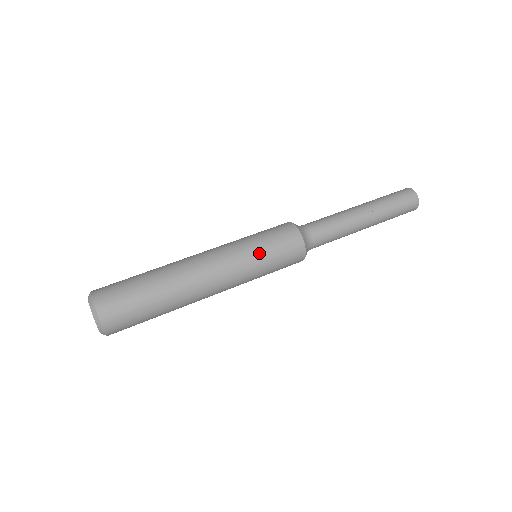
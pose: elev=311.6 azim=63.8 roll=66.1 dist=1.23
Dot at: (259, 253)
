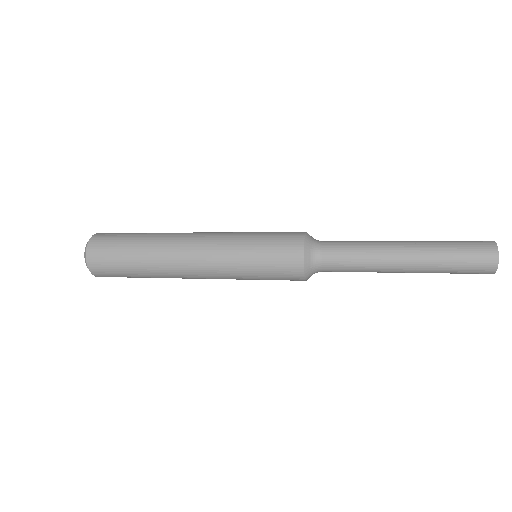
Dot at: (248, 250)
